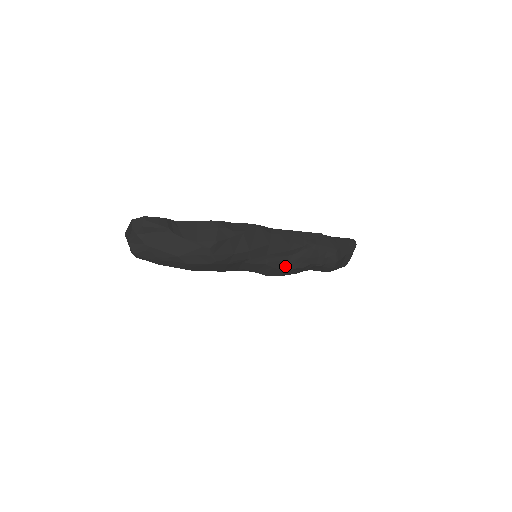
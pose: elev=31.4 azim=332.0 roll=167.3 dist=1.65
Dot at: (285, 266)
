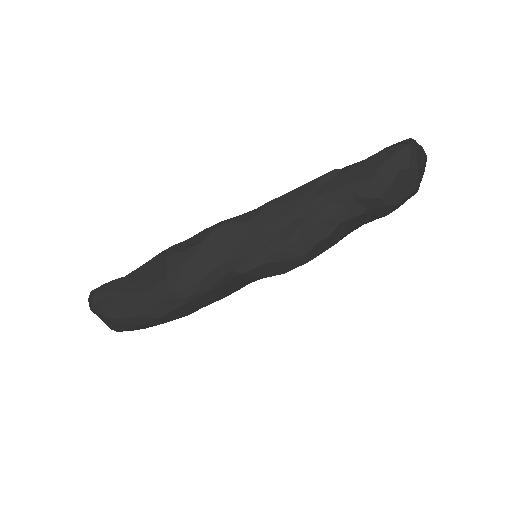
Dot at: (298, 249)
